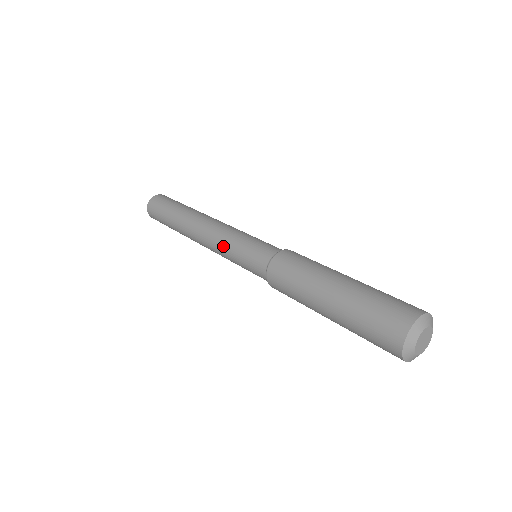
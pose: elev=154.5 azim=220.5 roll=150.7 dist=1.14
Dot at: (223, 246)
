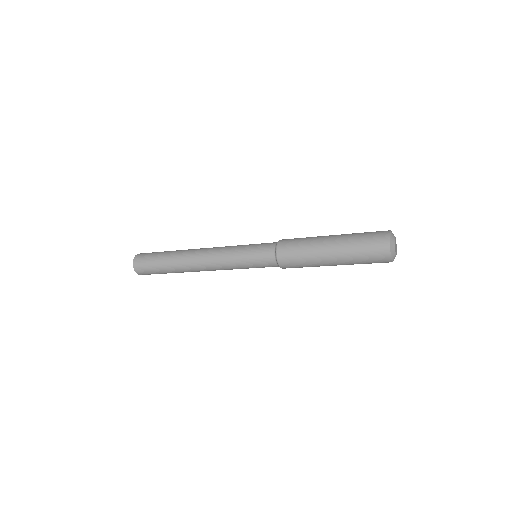
Dot at: (229, 257)
